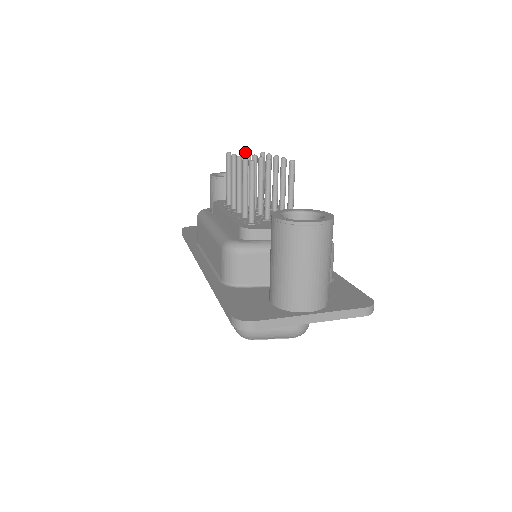
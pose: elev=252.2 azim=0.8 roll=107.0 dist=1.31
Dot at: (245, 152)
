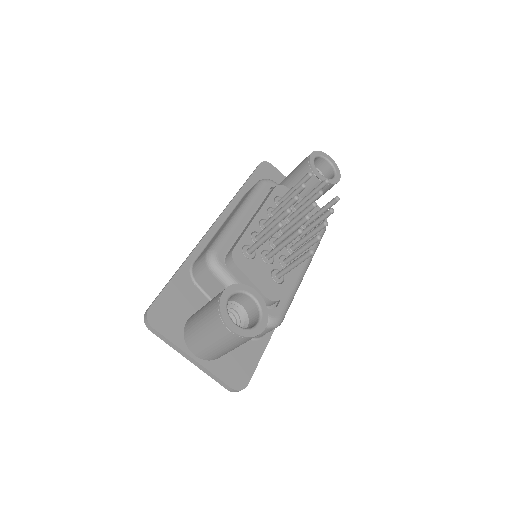
Dot at: occluded
